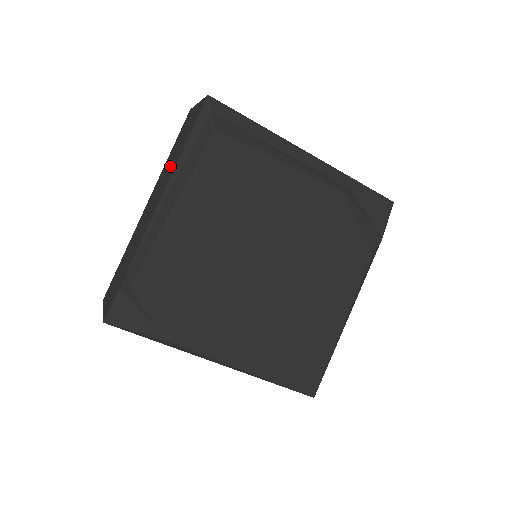
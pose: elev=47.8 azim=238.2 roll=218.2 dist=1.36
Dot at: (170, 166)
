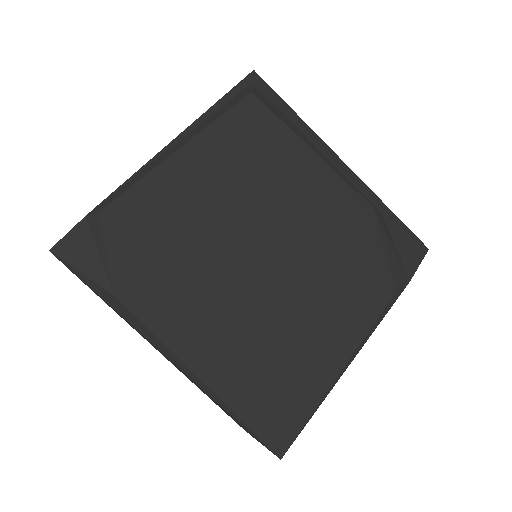
Dot at: occluded
